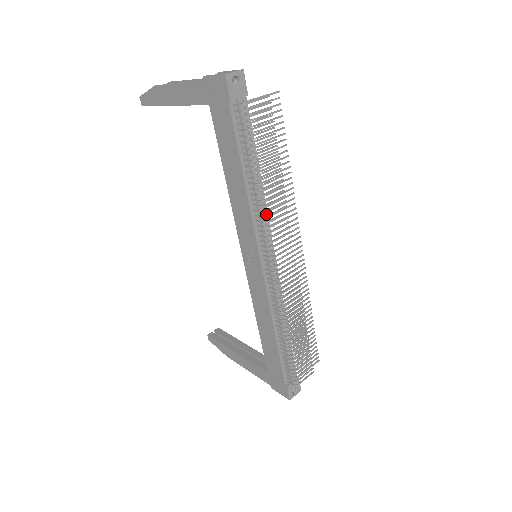
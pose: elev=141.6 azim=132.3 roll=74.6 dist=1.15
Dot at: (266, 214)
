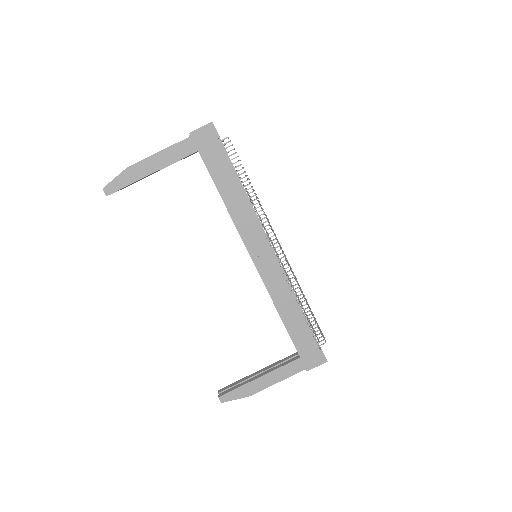
Dot at: occluded
